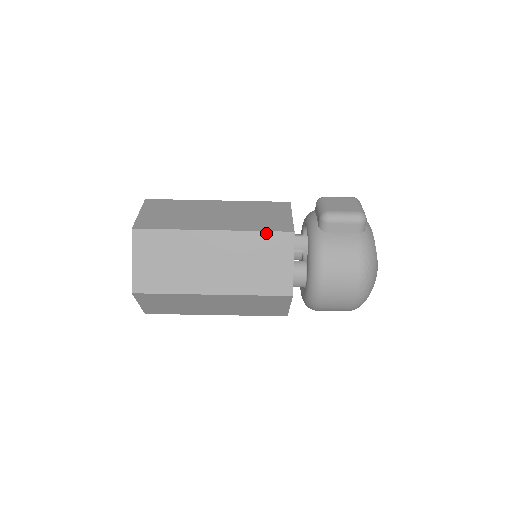
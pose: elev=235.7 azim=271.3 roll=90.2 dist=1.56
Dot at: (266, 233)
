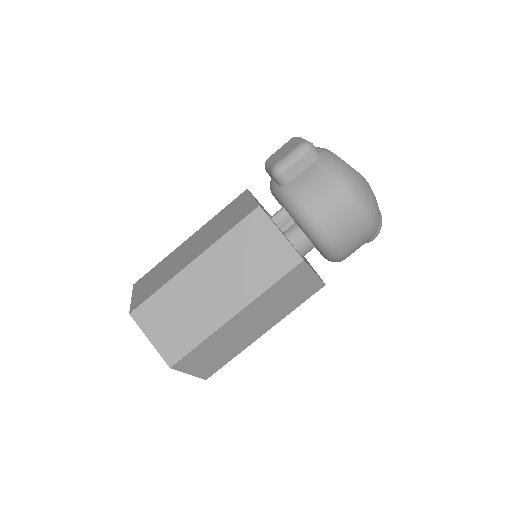
Dot at: (237, 227)
